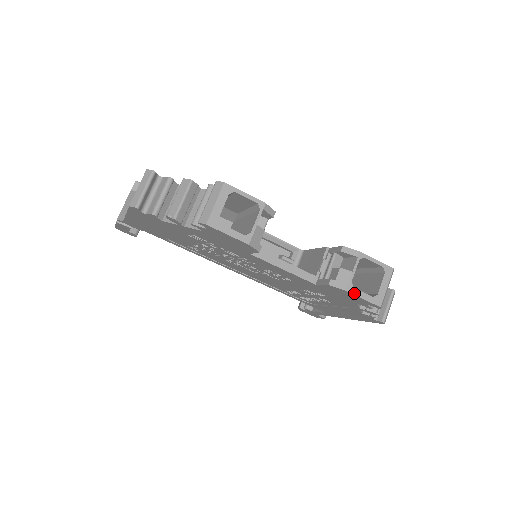
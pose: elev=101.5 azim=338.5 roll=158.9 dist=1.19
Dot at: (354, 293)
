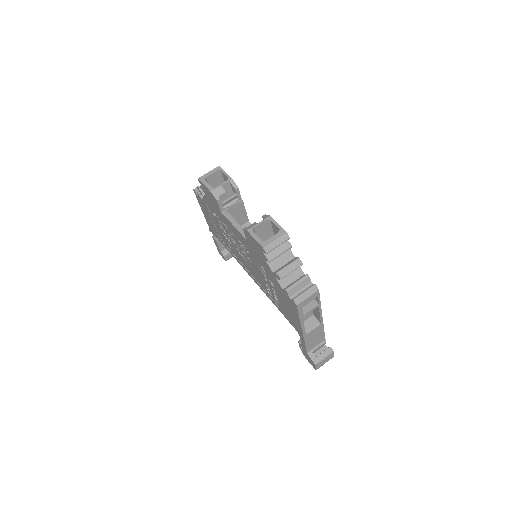
Dot at: (251, 234)
